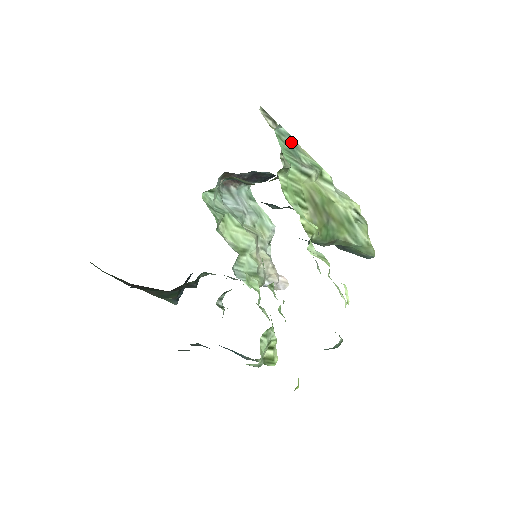
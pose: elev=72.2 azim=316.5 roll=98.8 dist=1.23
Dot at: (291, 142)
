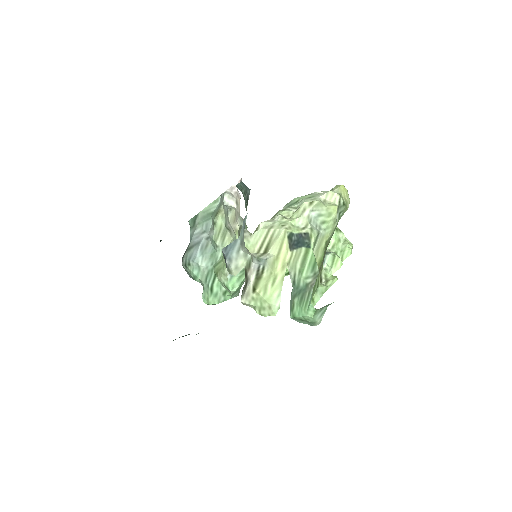
Dot at: (294, 291)
